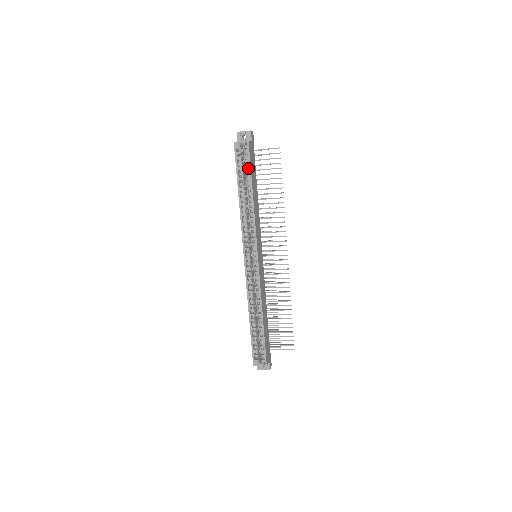
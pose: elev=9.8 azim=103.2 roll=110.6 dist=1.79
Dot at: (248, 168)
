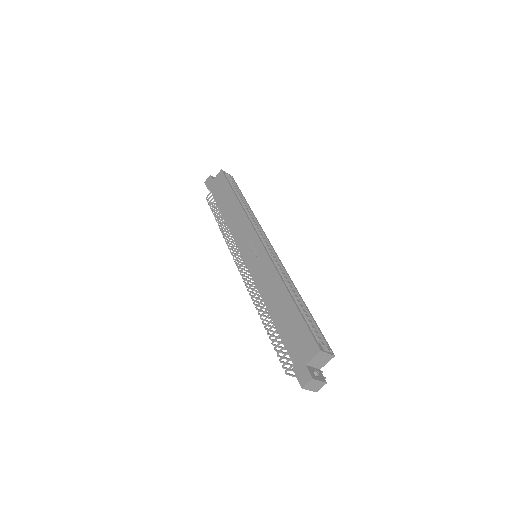
Dot at: (236, 189)
